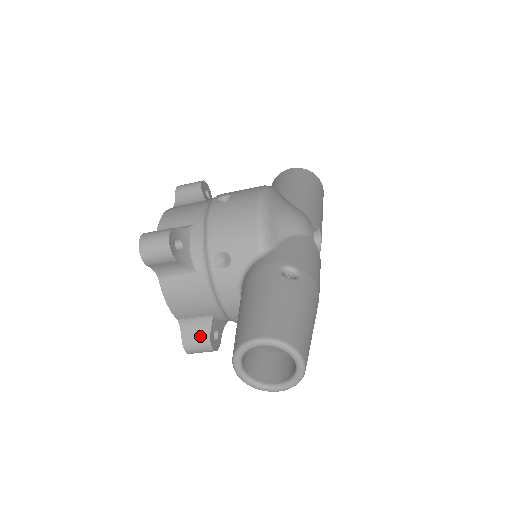
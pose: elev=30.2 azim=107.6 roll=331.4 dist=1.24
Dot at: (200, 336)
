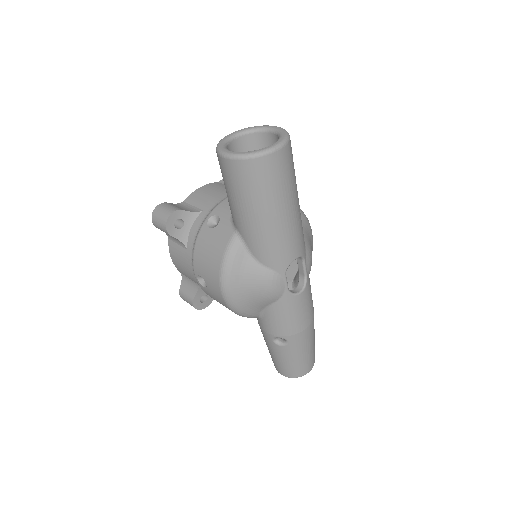
Dot at: occluded
